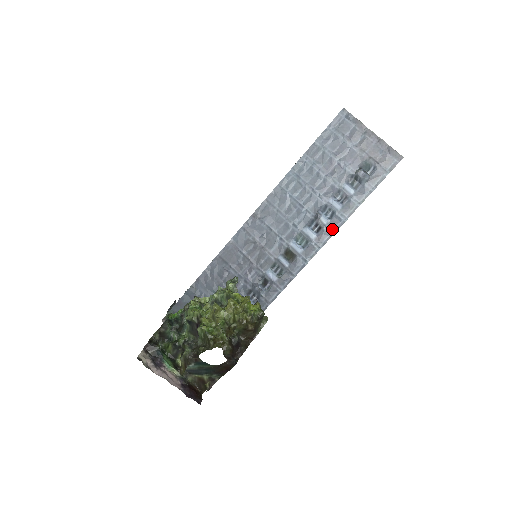
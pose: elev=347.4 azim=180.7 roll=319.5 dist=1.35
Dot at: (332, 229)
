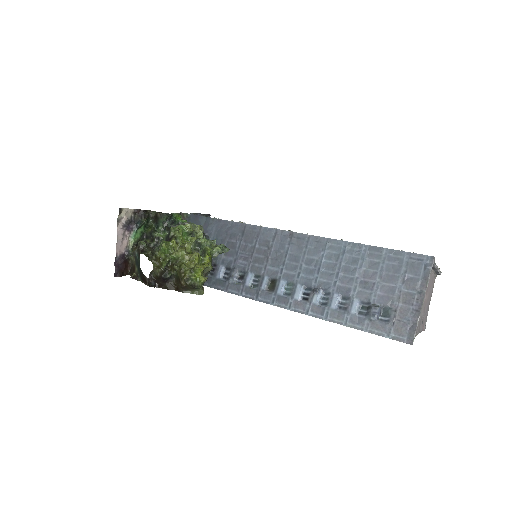
Dot at: (311, 311)
